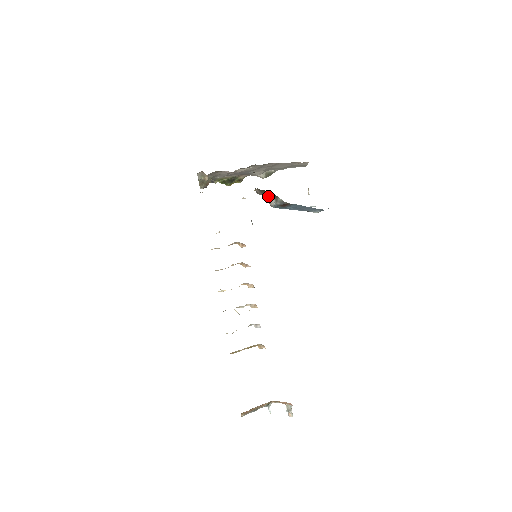
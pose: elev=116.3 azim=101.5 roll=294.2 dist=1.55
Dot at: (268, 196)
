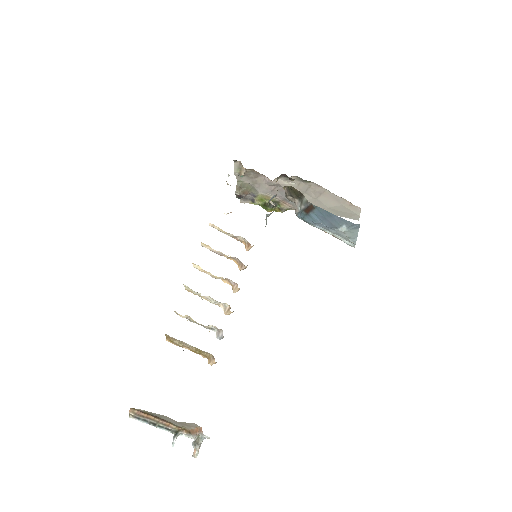
Dot at: (295, 199)
